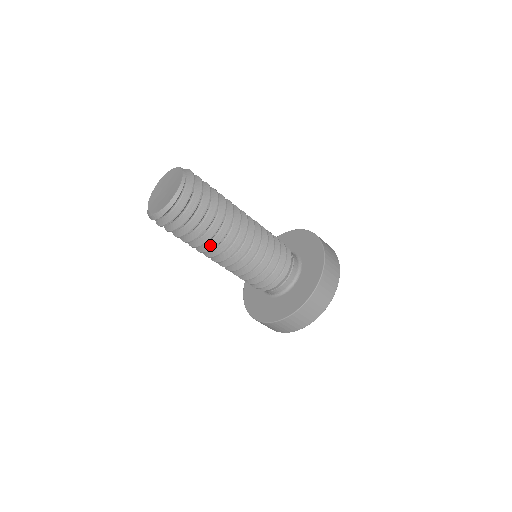
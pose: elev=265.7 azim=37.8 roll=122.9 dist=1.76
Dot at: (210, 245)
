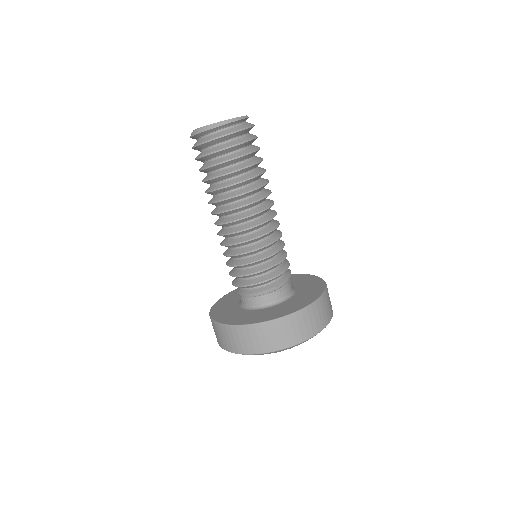
Dot at: (222, 197)
